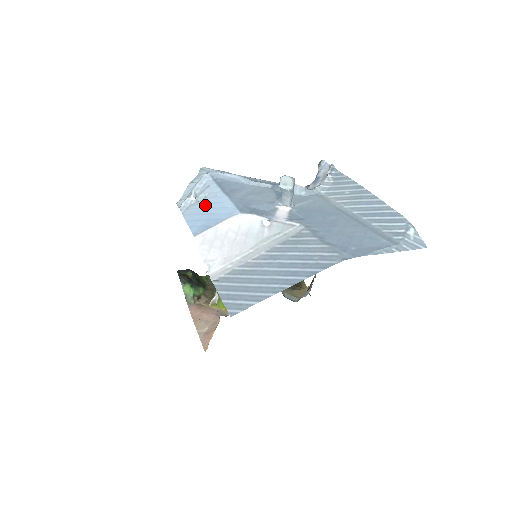
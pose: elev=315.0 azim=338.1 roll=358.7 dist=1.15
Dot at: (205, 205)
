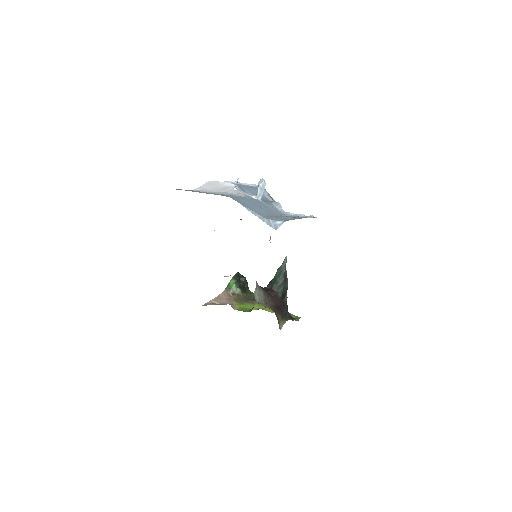
Dot at: occluded
